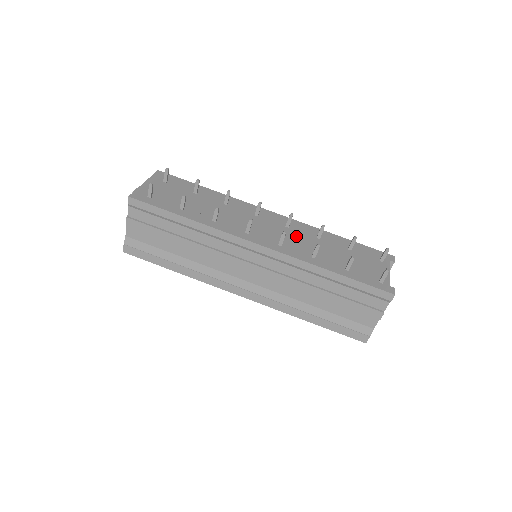
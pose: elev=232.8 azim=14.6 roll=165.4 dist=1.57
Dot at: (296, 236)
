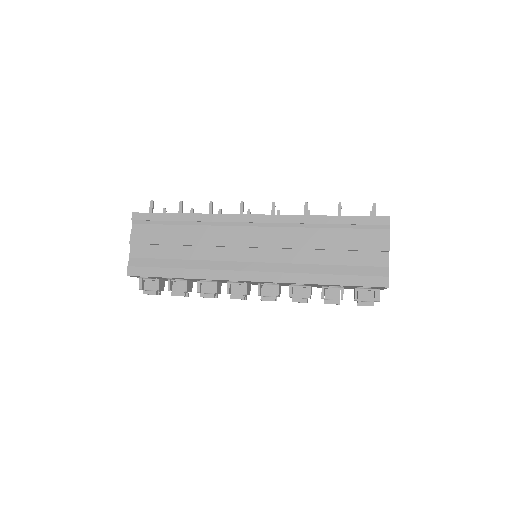
Dot at: occluded
